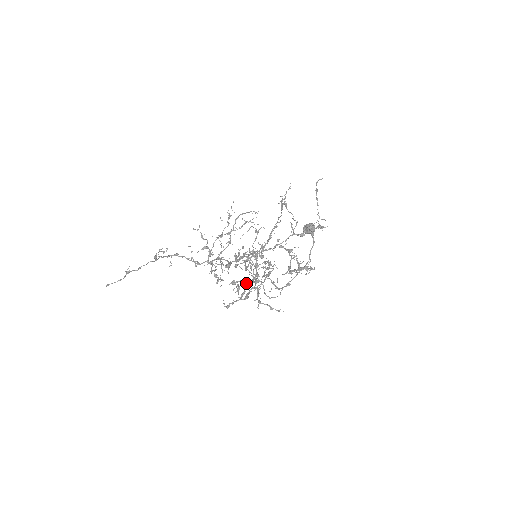
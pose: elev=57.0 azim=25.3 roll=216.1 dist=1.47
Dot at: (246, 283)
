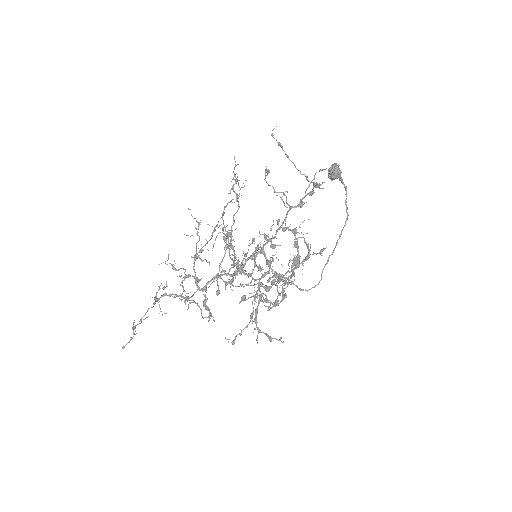
Dot at: occluded
